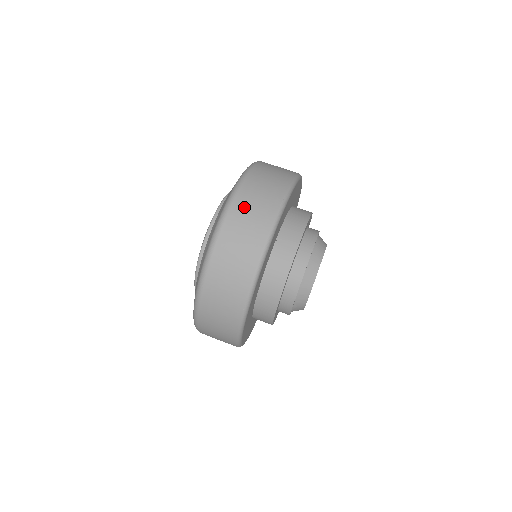
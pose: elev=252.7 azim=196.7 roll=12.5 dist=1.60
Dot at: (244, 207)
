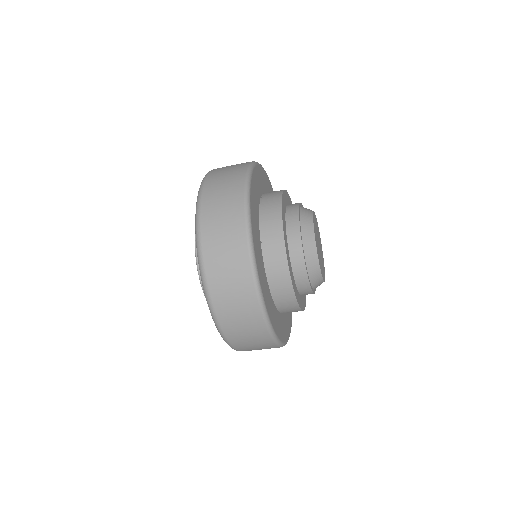
Dot at: occluded
